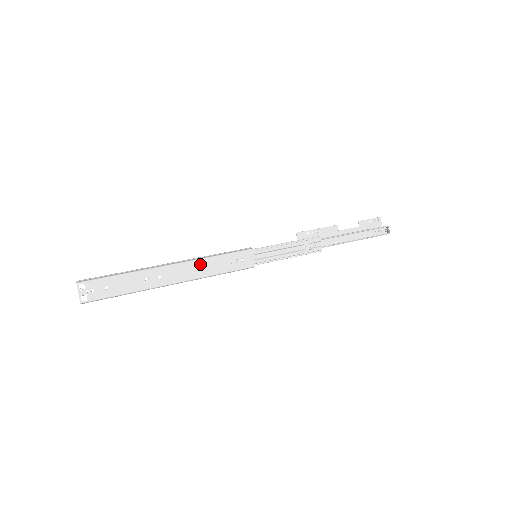
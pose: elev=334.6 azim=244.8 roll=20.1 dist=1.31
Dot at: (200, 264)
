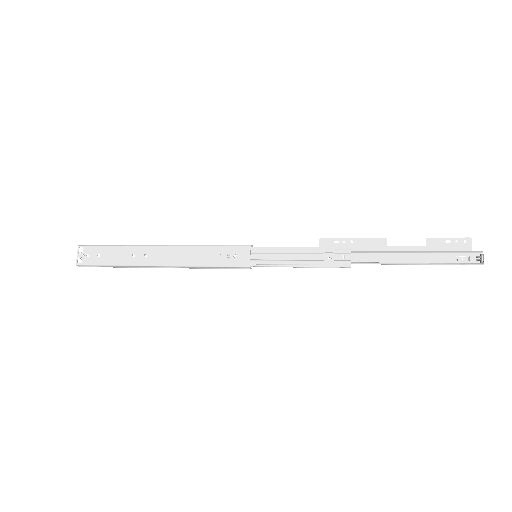
Dot at: (188, 251)
